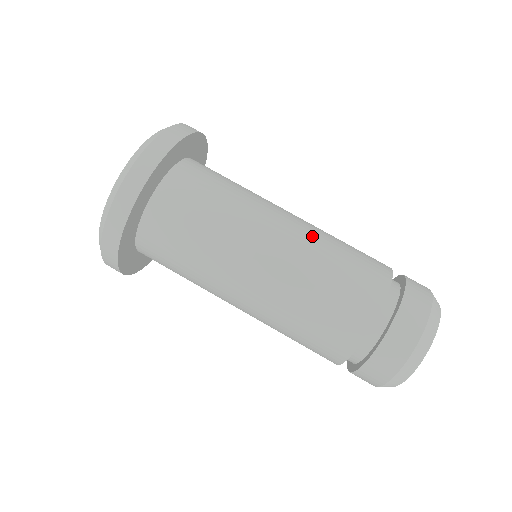
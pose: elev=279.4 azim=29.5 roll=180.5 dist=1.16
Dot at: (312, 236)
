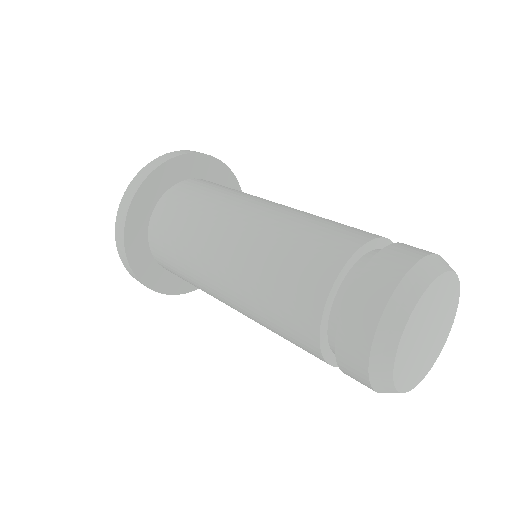
Dot at: (274, 220)
